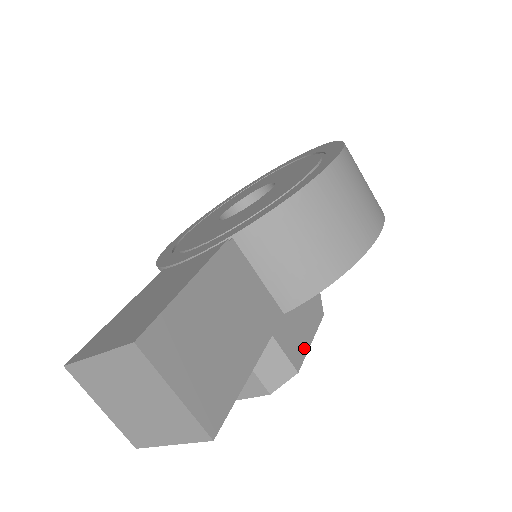
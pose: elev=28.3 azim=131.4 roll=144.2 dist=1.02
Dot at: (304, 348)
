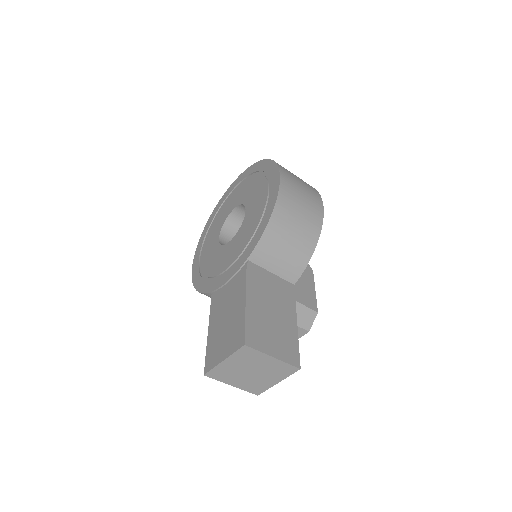
Dot at: (313, 297)
